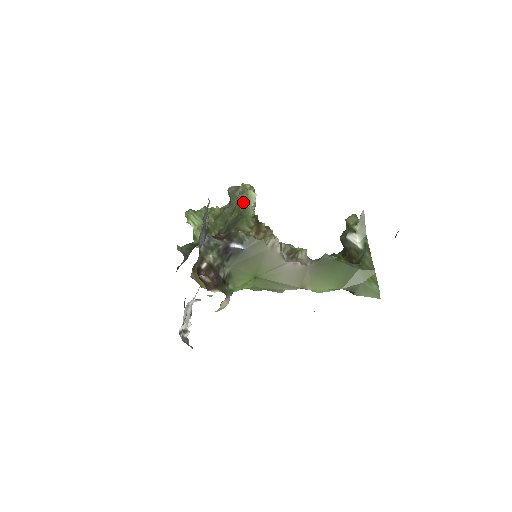
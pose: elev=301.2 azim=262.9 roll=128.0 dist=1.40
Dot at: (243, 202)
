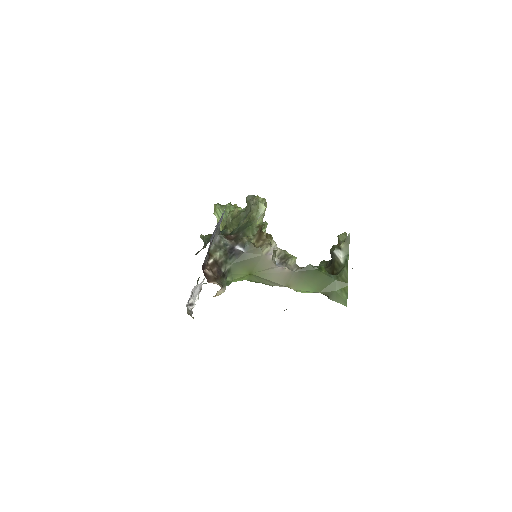
Dot at: (254, 212)
